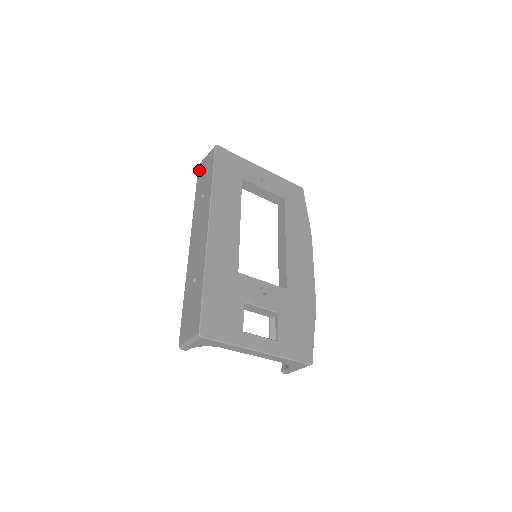
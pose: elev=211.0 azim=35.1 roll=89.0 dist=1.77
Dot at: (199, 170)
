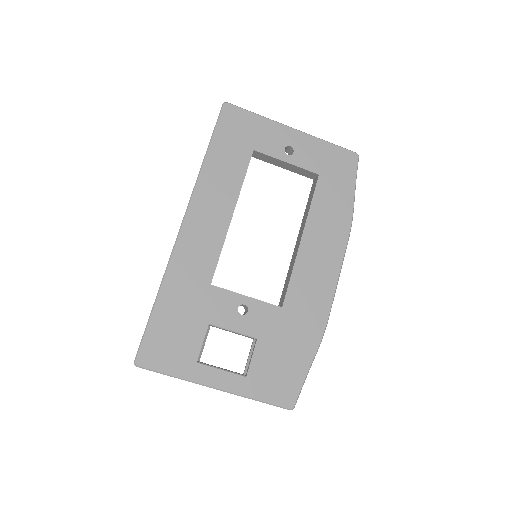
Dot at: occluded
